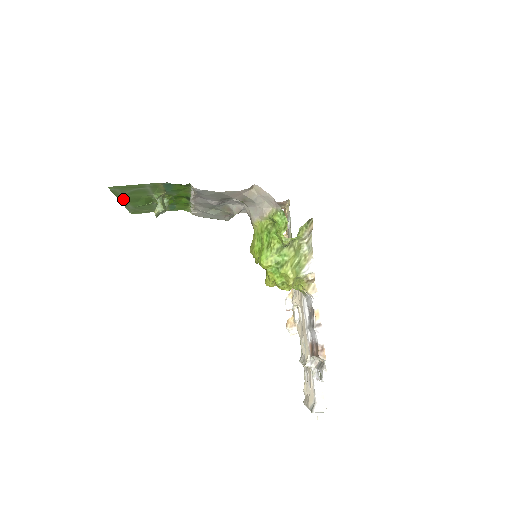
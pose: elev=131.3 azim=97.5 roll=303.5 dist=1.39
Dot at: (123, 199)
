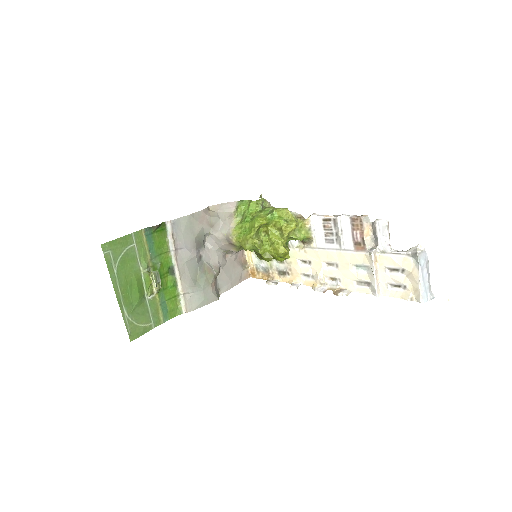
Dot at: (117, 287)
